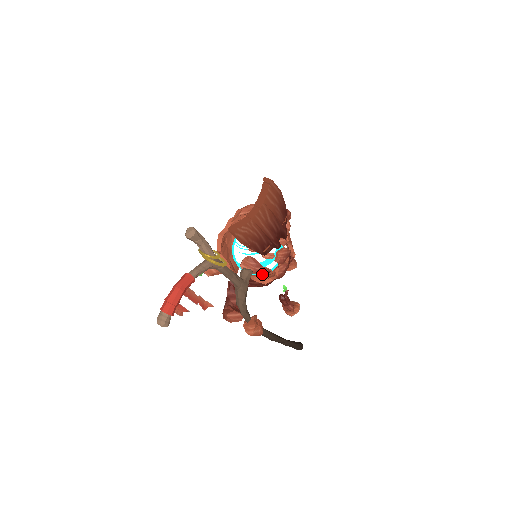
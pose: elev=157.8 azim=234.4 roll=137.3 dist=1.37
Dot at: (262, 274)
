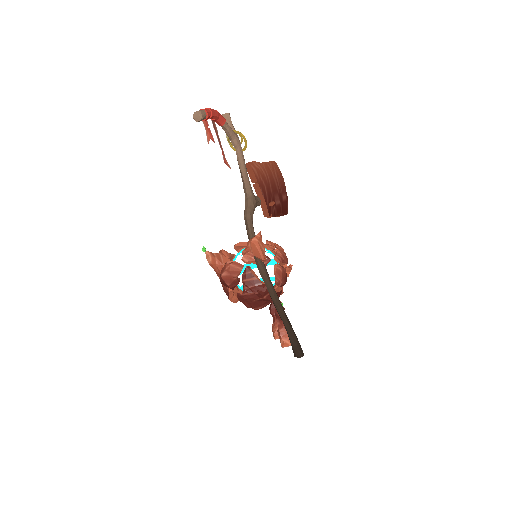
Dot at: occluded
